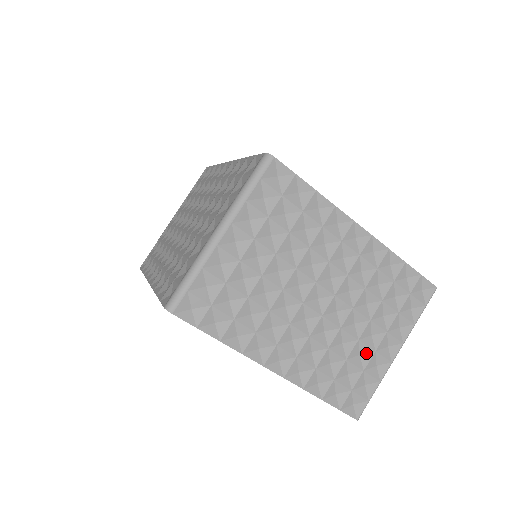
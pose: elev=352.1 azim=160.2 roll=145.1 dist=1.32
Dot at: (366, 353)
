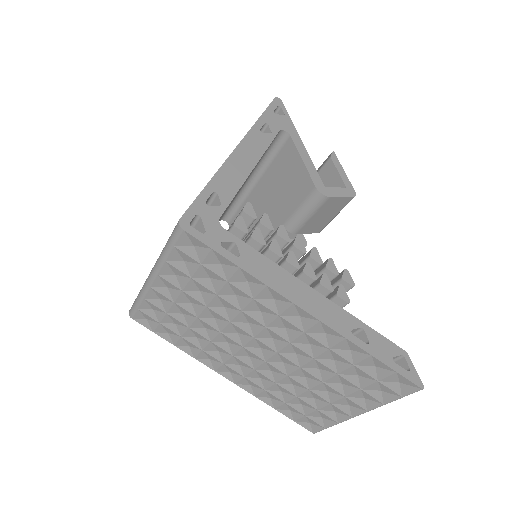
Dot at: (321, 400)
